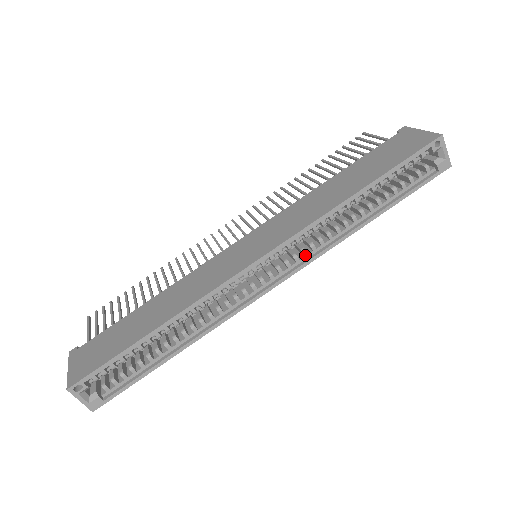
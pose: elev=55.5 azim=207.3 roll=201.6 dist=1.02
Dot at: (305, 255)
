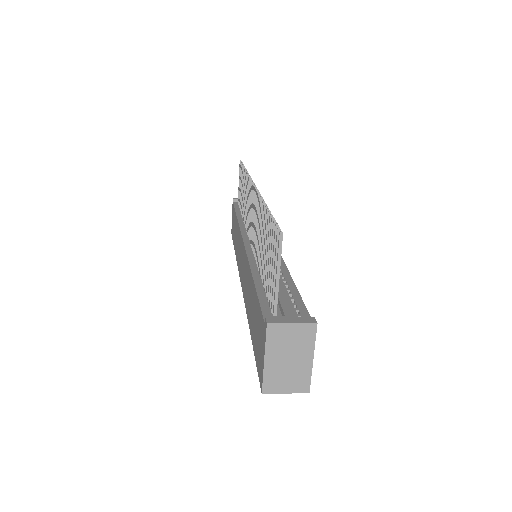
Dot at: occluded
